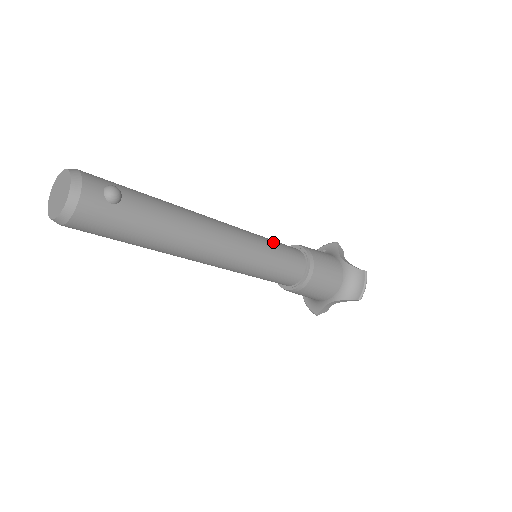
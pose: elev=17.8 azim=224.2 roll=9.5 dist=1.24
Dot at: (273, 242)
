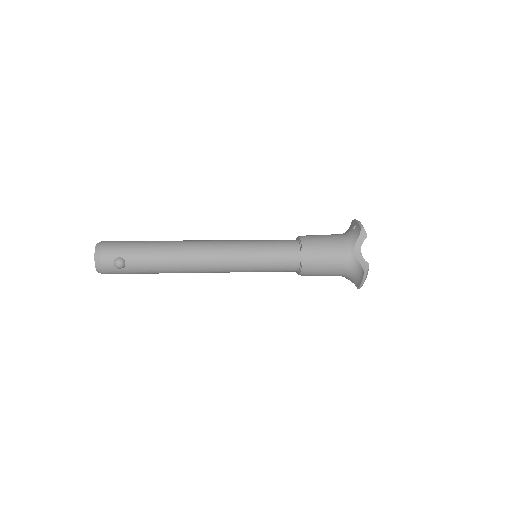
Dot at: (264, 253)
